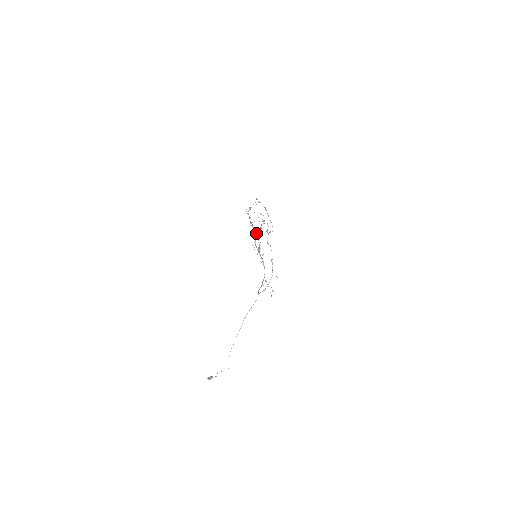
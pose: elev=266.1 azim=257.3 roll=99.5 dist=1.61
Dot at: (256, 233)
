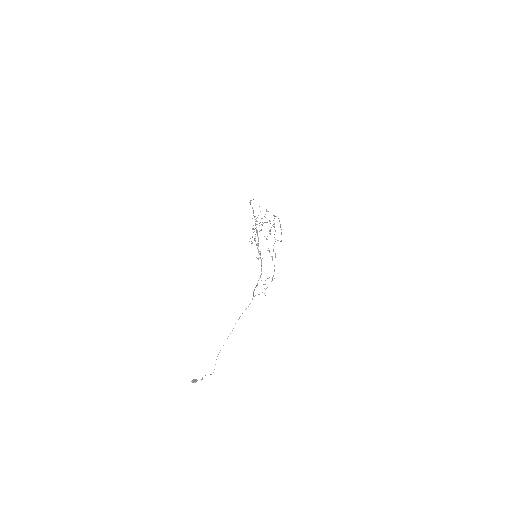
Dot at: occluded
